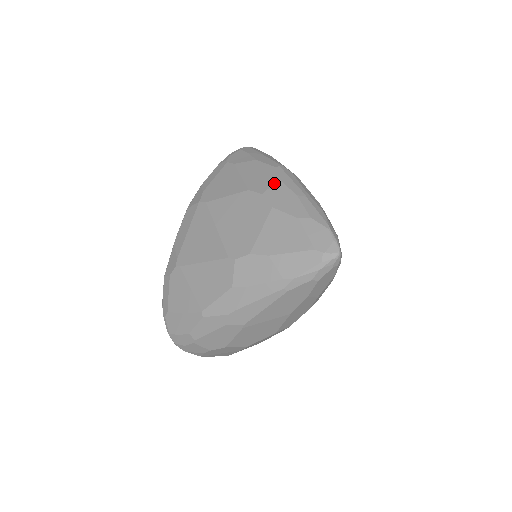
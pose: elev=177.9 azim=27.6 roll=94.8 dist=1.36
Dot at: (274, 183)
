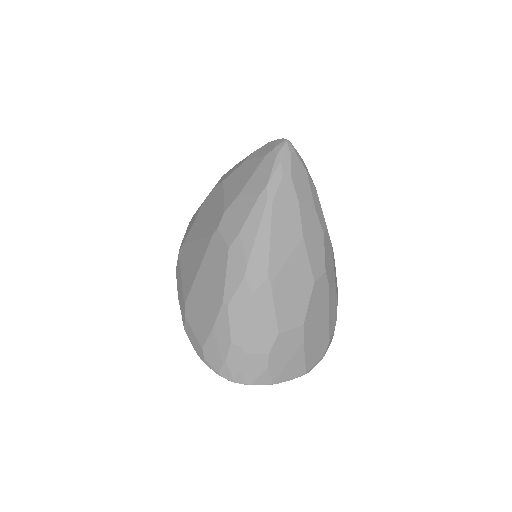
Dot at: occluded
